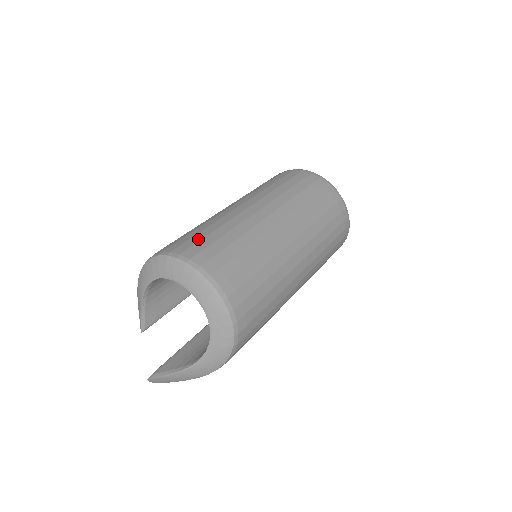
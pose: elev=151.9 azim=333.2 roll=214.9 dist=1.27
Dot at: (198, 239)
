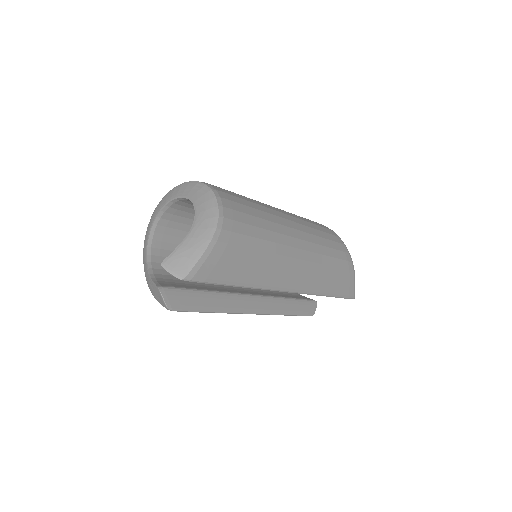
Dot at: occluded
